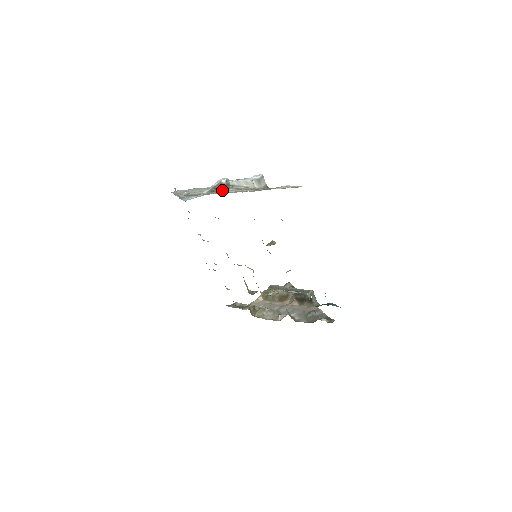
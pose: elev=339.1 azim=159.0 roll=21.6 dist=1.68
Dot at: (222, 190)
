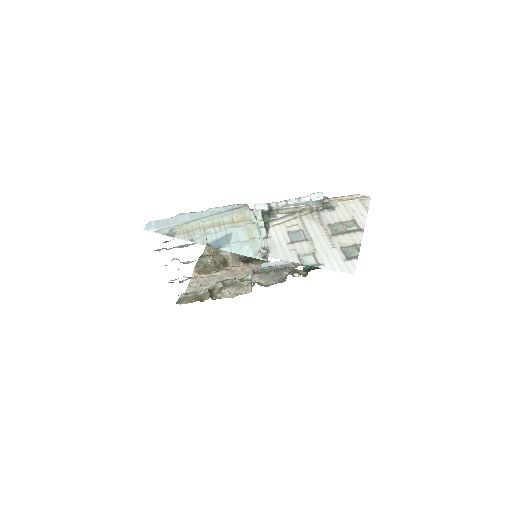
Dot at: (270, 221)
